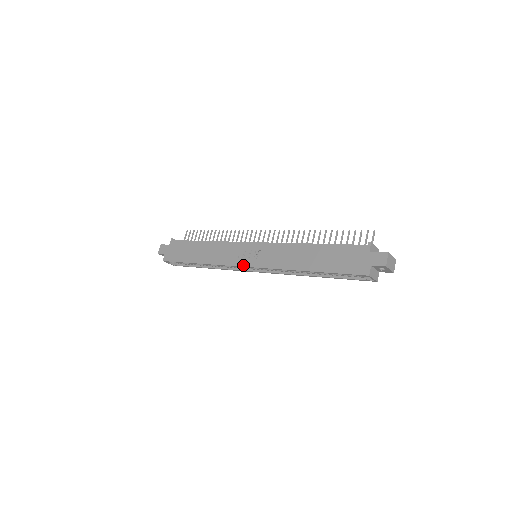
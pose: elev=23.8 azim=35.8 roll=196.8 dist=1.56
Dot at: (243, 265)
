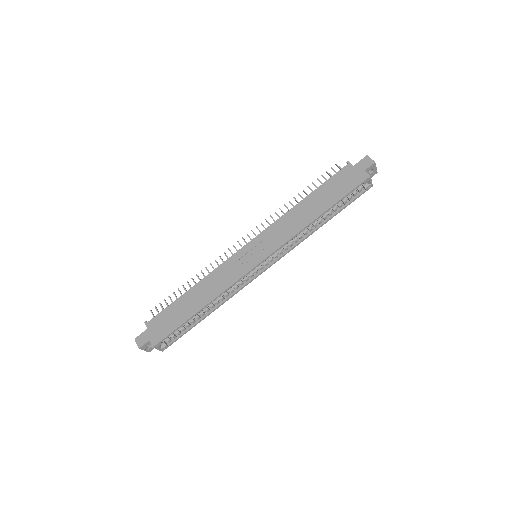
Dot at: (255, 265)
